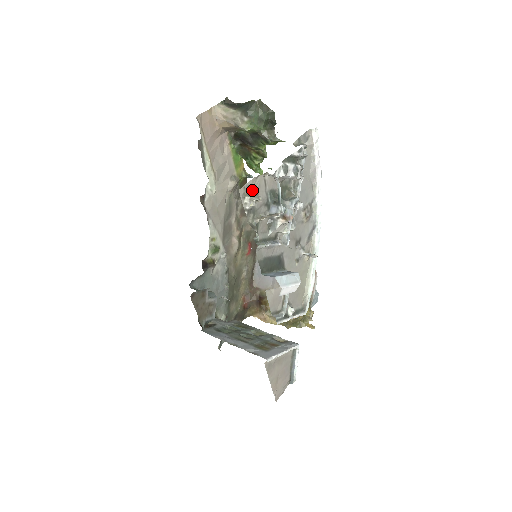
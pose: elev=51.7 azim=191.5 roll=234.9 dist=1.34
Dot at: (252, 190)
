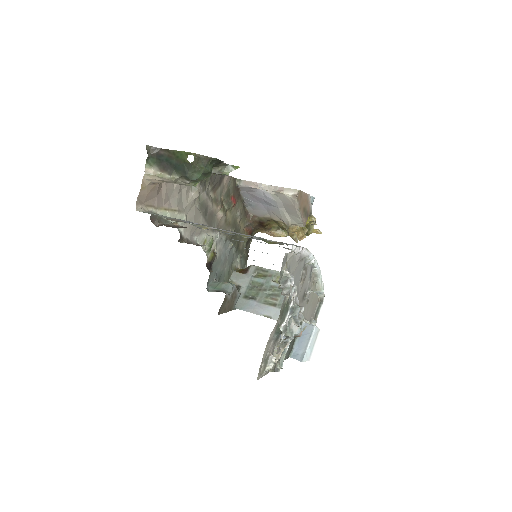
Dot at: (264, 360)
